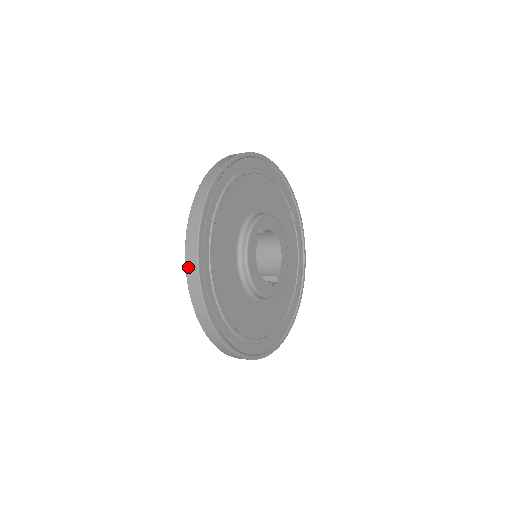
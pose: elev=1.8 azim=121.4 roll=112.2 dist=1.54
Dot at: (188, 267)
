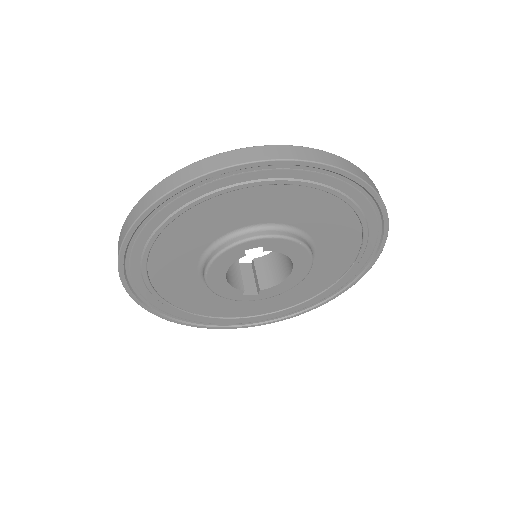
Dot at: (123, 227)
